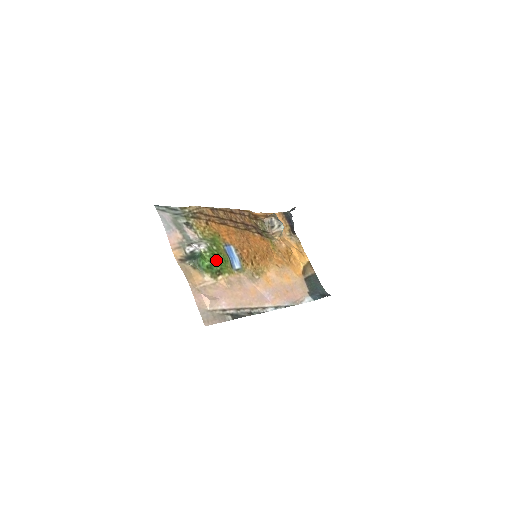
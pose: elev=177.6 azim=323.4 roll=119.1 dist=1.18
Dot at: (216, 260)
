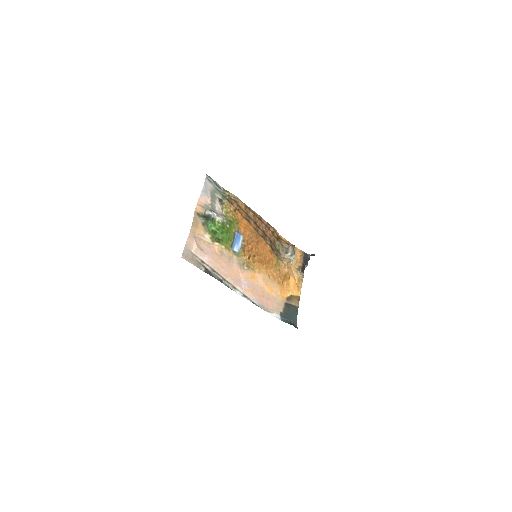
Dot at: (222, 232)
